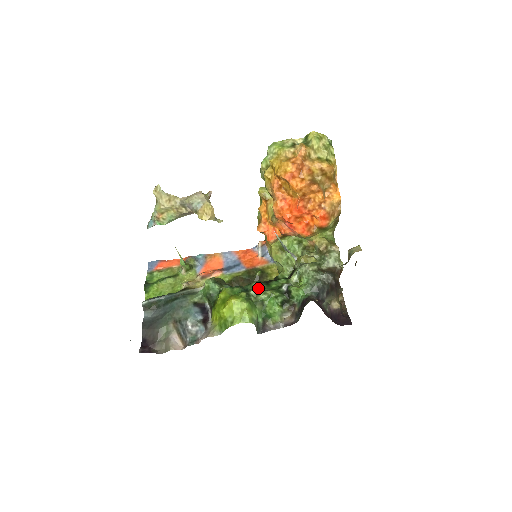
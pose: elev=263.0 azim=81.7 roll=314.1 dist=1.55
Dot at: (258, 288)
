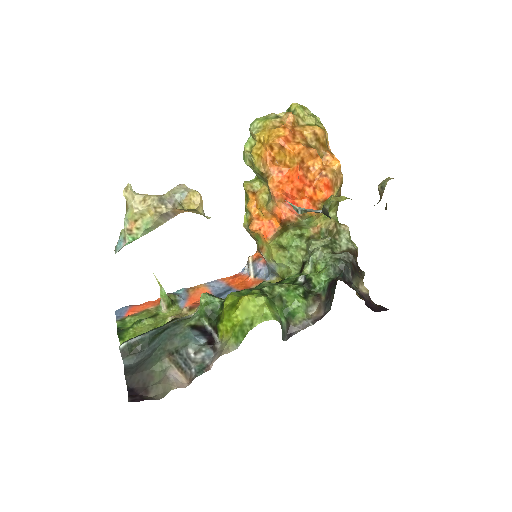
Dot at: (270, 285)
